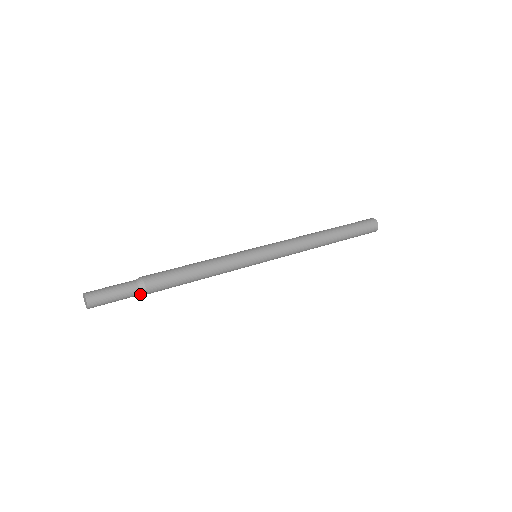
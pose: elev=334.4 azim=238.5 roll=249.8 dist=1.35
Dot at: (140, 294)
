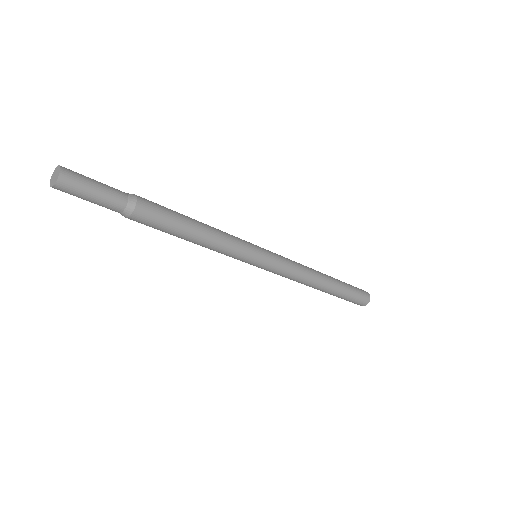
Dot at: (129, 198)
